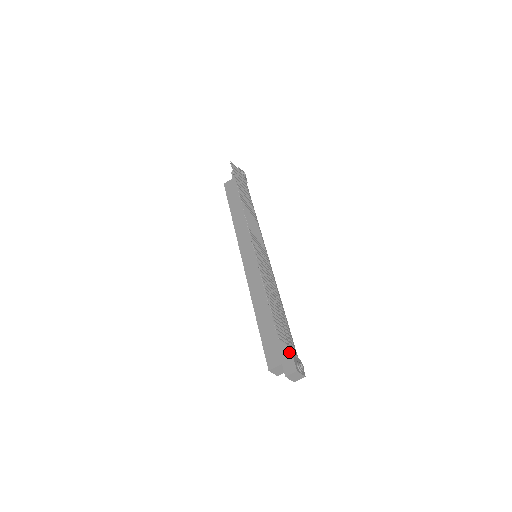
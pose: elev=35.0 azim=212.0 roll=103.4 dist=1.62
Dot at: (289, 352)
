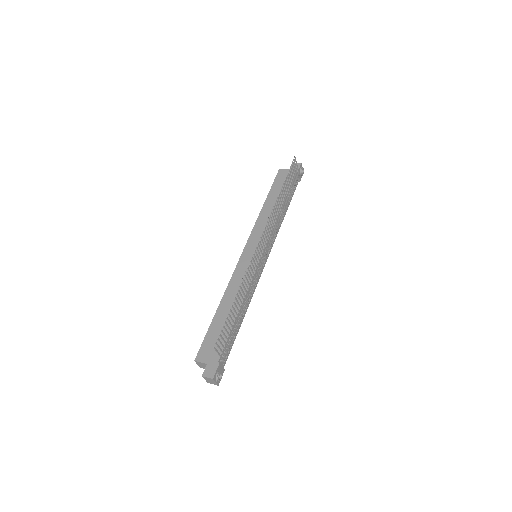
Dot at: (219, 359)
